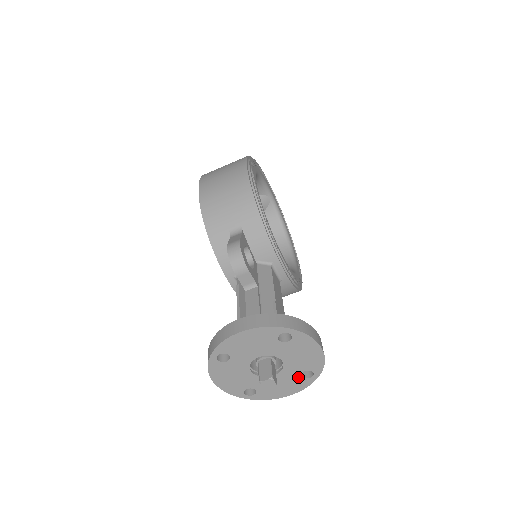
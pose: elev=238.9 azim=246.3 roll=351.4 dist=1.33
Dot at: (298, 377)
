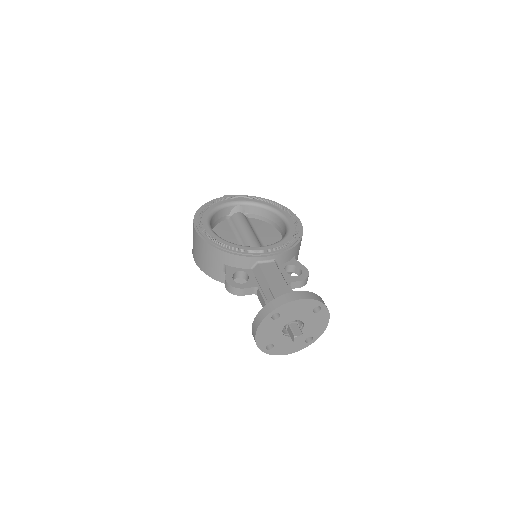
Dot at: (316, 315)
